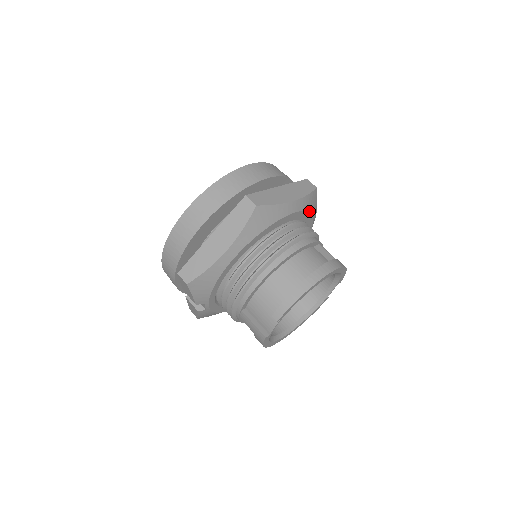
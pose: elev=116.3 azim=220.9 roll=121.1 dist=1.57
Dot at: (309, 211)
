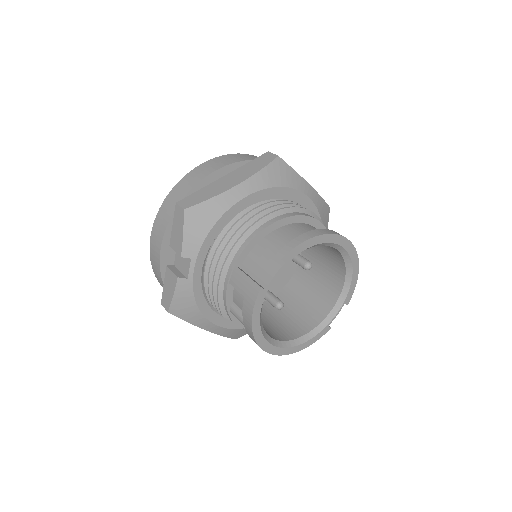
Dot at: occluded
